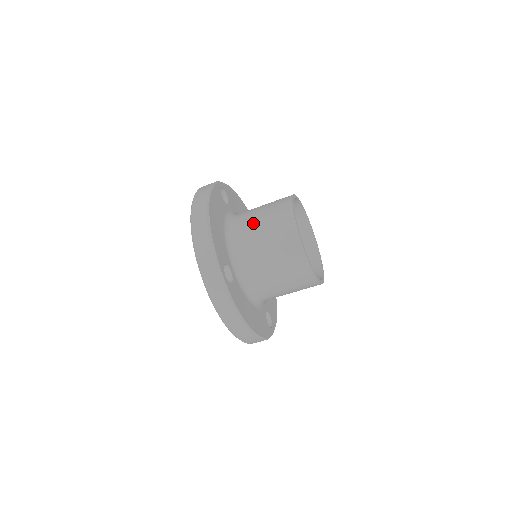
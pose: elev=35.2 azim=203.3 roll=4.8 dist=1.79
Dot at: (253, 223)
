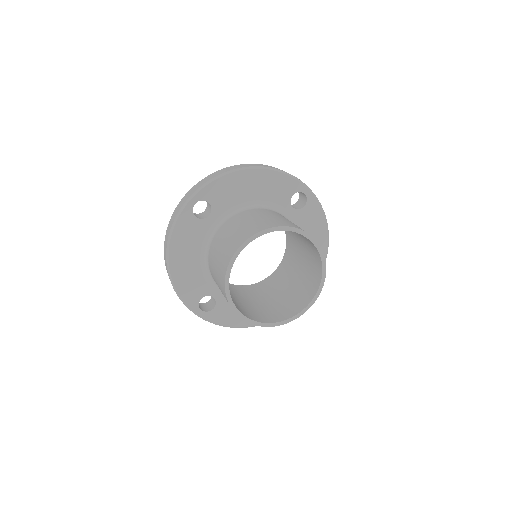
Dot at: (213, 267)
